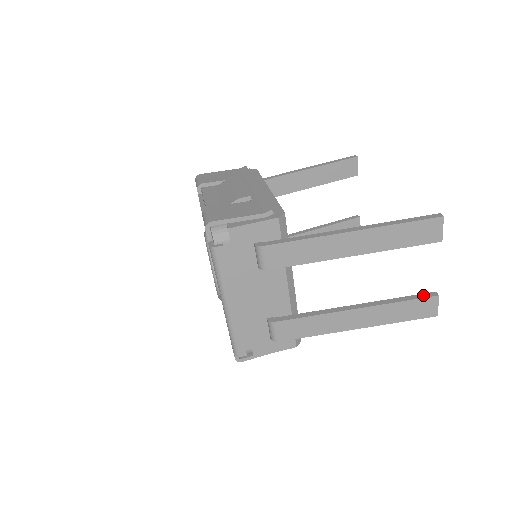
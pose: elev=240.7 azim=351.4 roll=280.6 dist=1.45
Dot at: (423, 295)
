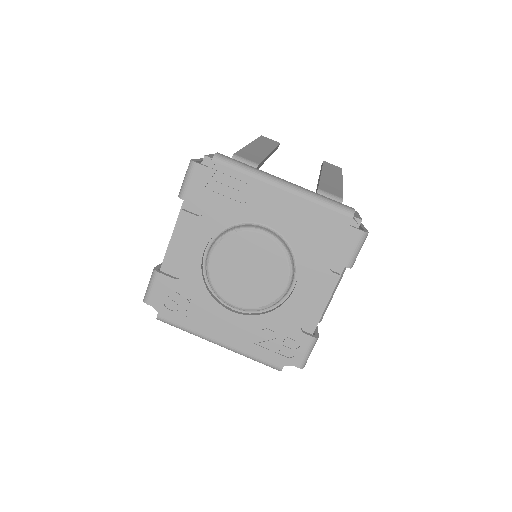
Dot at: occluded
